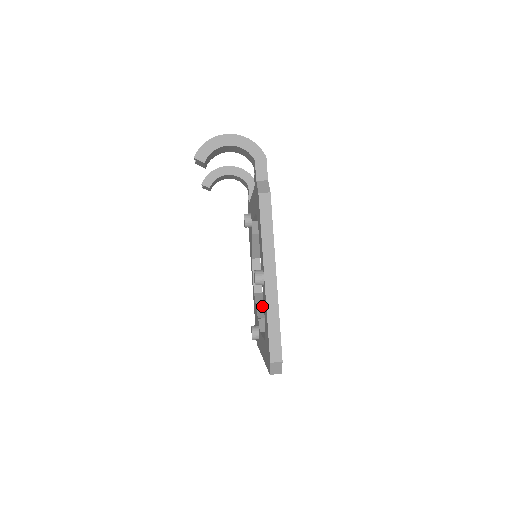
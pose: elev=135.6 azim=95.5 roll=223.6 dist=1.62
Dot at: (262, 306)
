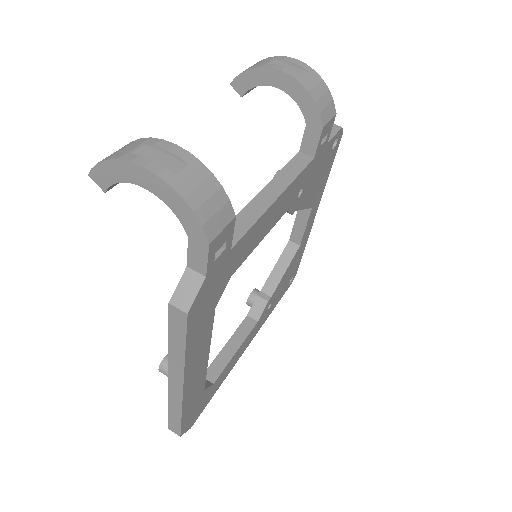
Dot at: (280, 272)
